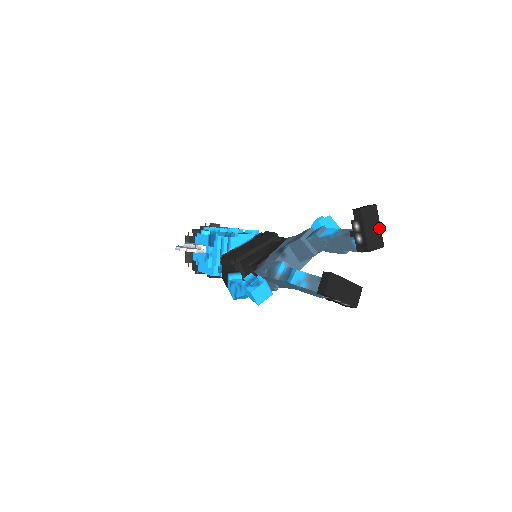
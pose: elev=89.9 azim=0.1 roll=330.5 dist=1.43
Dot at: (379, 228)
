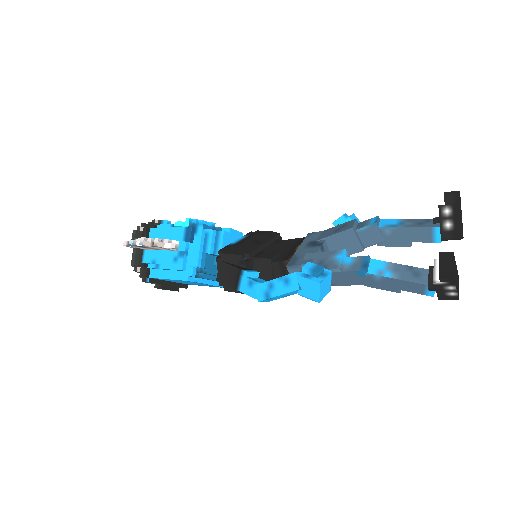
Dot at: (461, 217)
